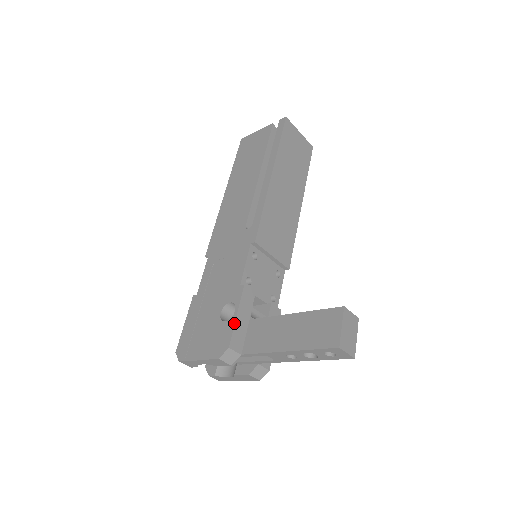
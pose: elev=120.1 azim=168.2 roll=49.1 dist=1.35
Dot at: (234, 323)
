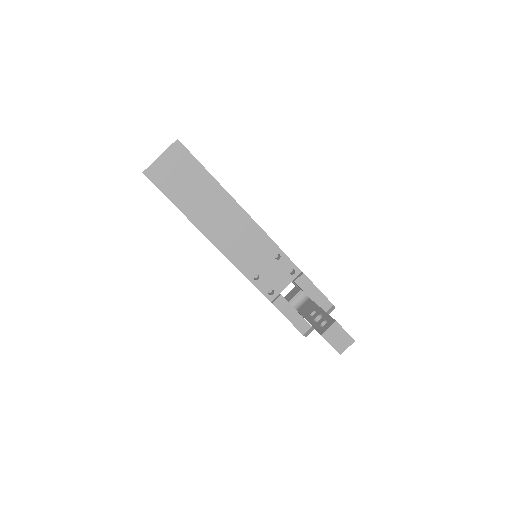
Dot at: occluded
